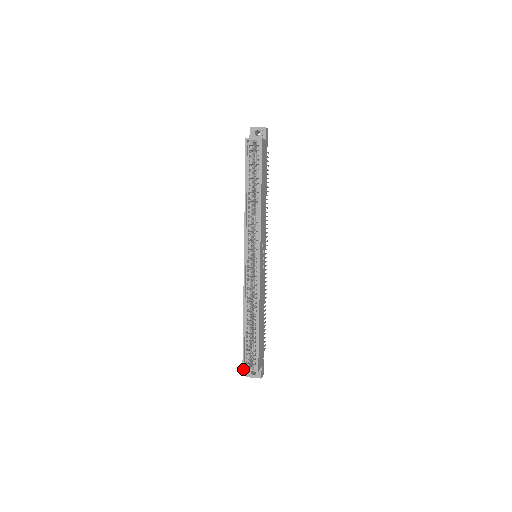
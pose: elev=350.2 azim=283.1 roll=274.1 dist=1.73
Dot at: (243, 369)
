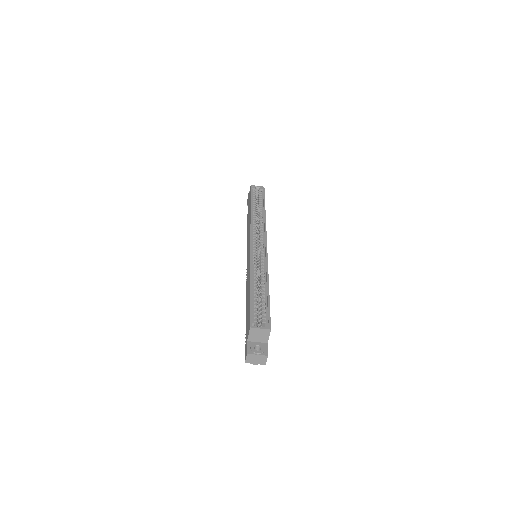
Dot at: (251, 326)
